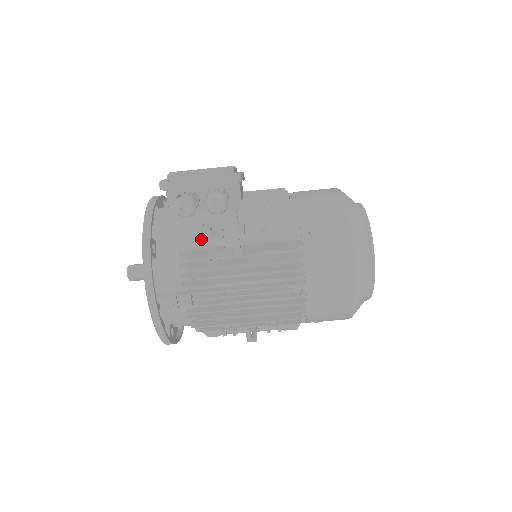
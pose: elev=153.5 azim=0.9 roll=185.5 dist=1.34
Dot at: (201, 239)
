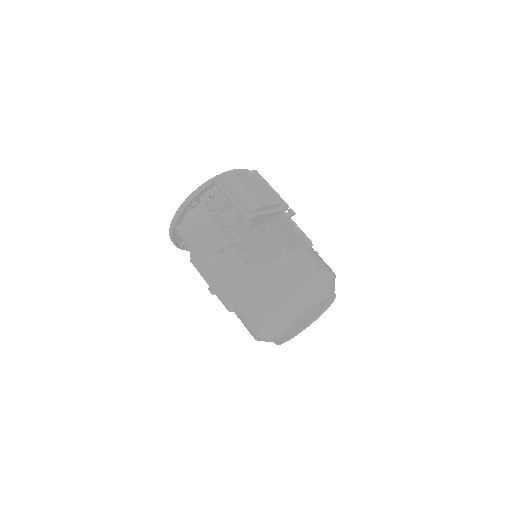
Dot at: (217, 224)
